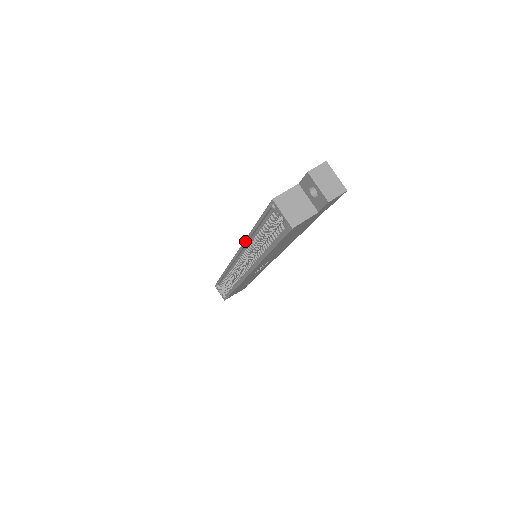
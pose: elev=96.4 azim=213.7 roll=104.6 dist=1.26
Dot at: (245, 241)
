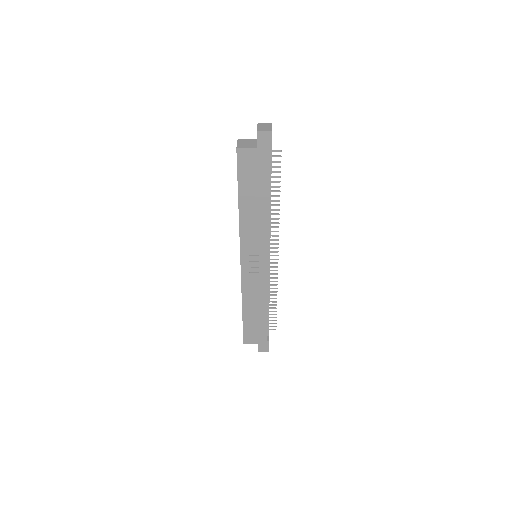
Dot at: occluded
